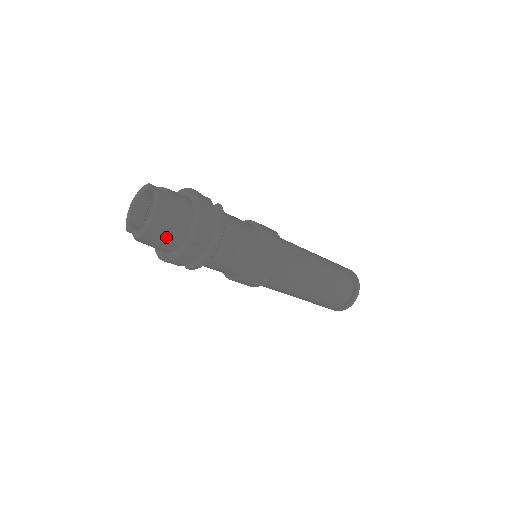
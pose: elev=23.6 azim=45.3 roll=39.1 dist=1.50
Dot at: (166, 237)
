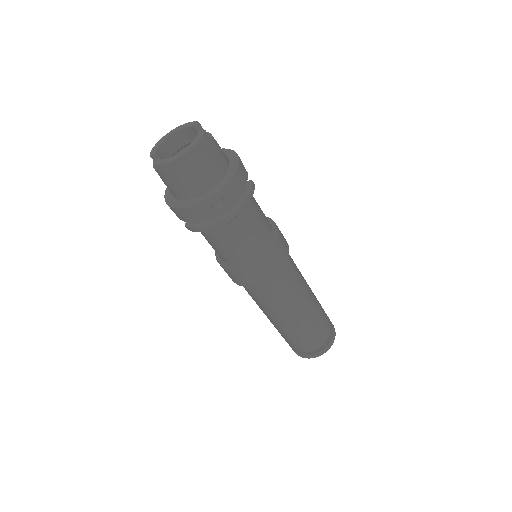
Dot at: (186, 181)
